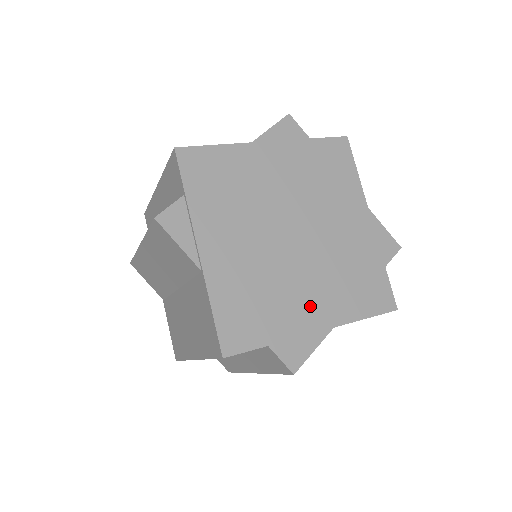
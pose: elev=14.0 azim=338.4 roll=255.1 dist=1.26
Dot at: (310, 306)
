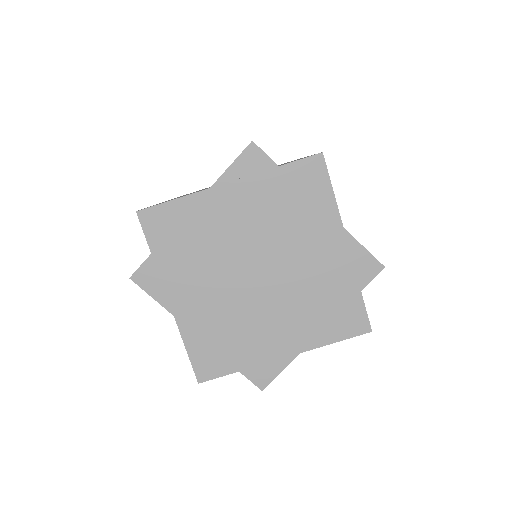
Dot at: (276, 337)
